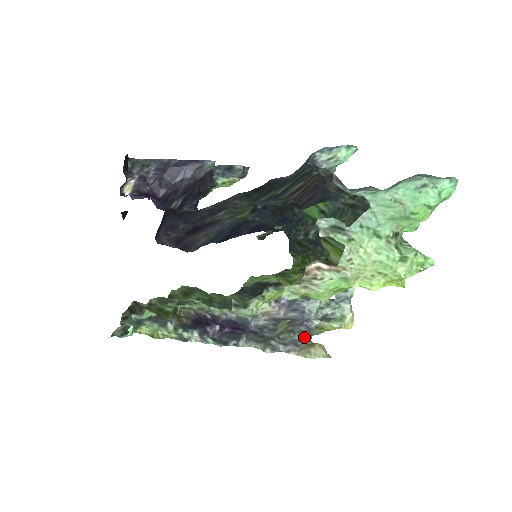
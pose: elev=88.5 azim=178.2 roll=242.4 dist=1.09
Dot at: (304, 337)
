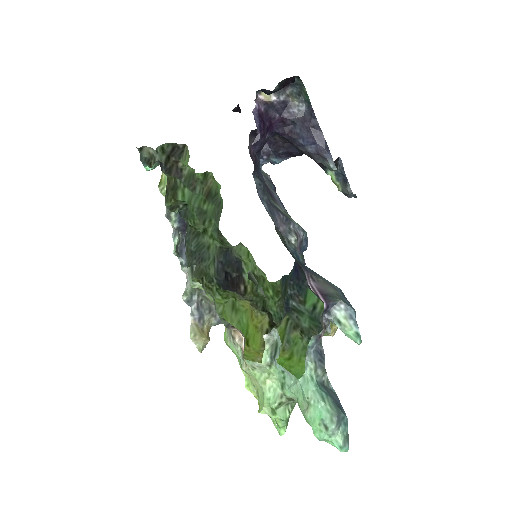
Dot at: (210, 322)
